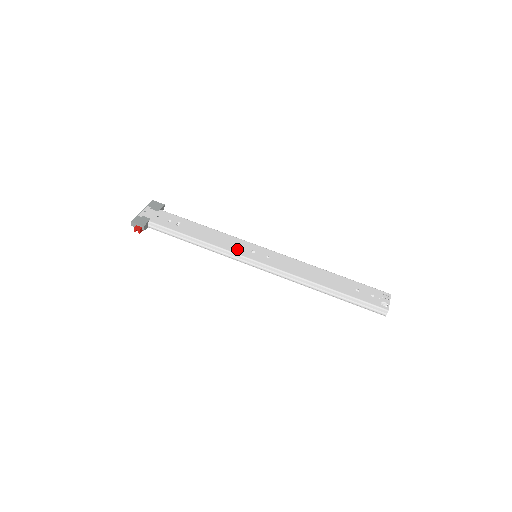
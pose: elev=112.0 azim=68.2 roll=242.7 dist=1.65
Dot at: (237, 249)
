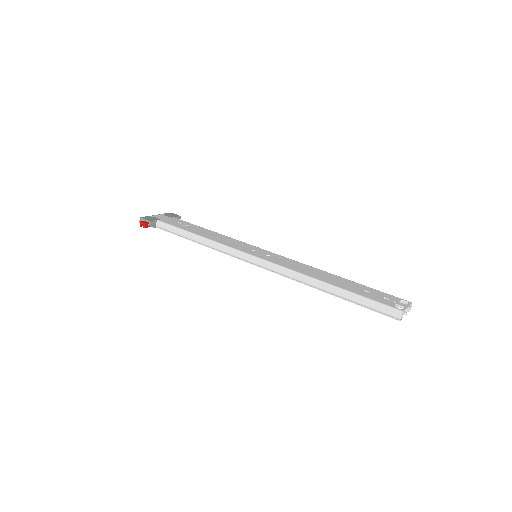
Dot at: (236, 246)
